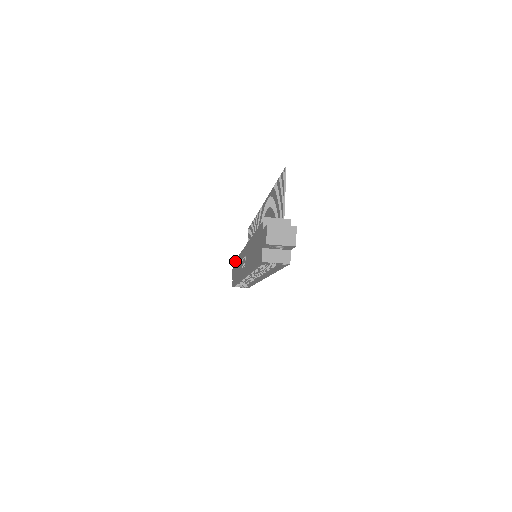
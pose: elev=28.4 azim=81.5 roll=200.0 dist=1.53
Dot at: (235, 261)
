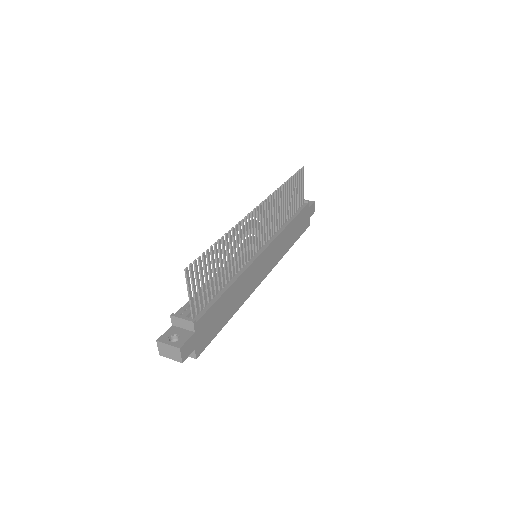
Dot at: occluded
